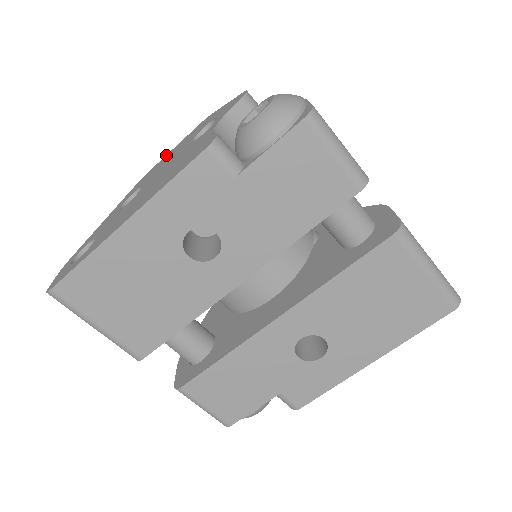
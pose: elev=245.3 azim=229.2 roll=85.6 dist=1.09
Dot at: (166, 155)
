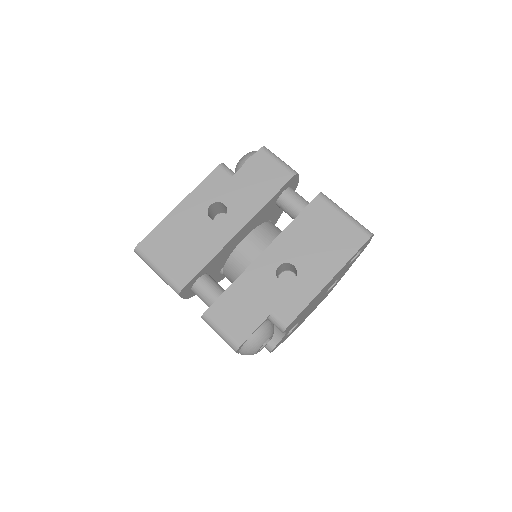
Dot at: occluded
